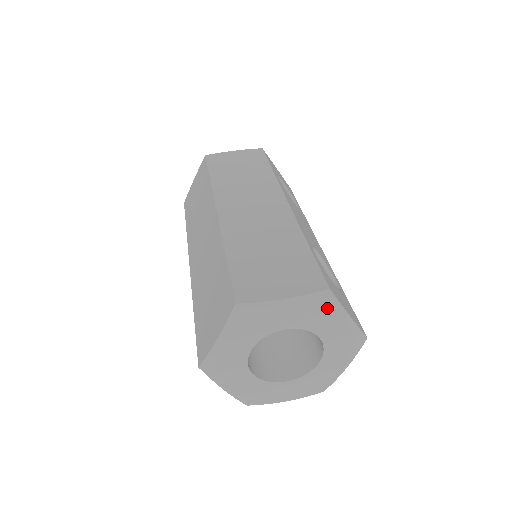
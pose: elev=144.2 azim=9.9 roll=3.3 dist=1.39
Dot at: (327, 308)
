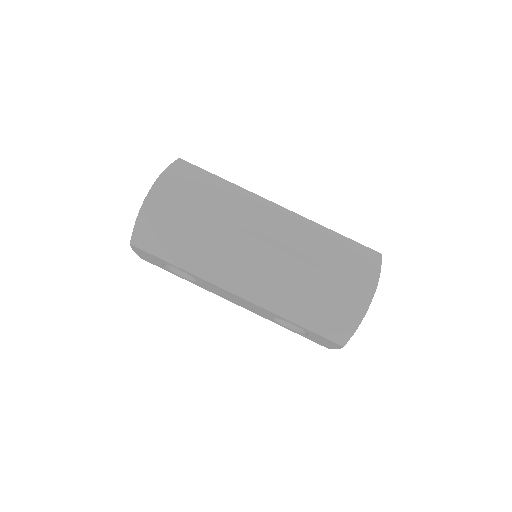
Dot at: occluded
